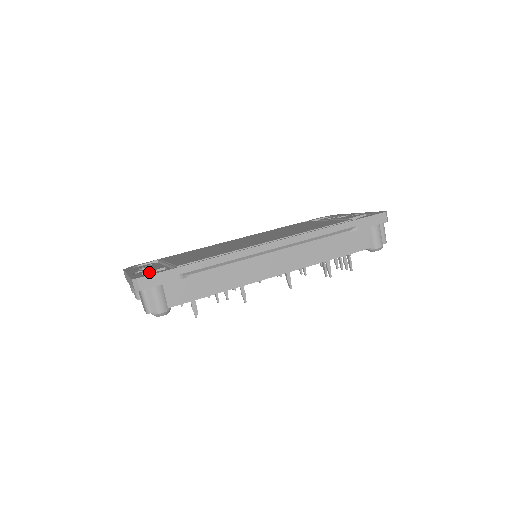
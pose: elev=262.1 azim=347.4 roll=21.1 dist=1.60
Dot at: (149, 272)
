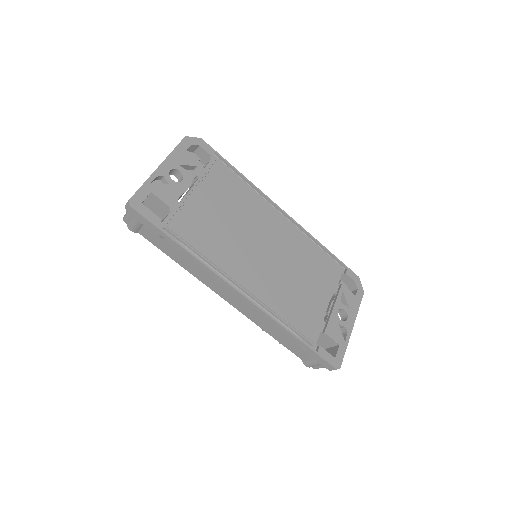
Dot at: (158, 198)
